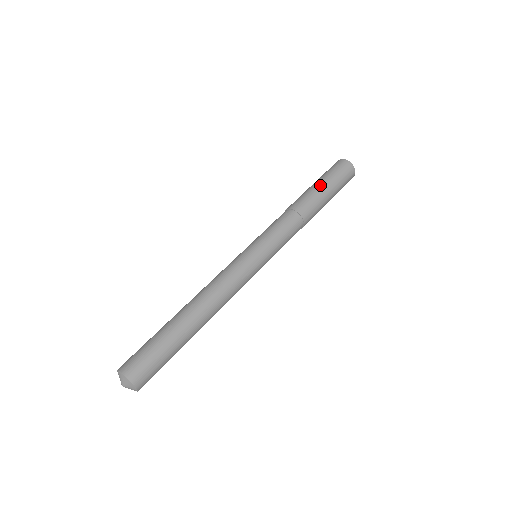
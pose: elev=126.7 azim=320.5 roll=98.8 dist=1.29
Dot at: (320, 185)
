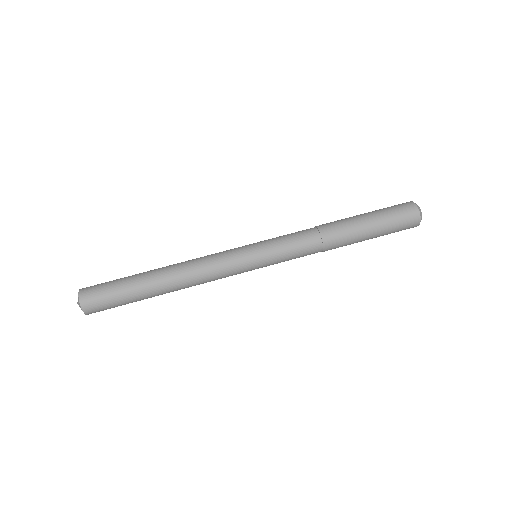
Dot at: (363, 215)
